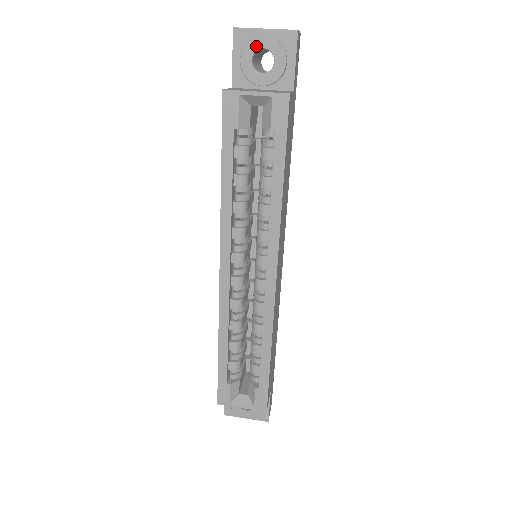
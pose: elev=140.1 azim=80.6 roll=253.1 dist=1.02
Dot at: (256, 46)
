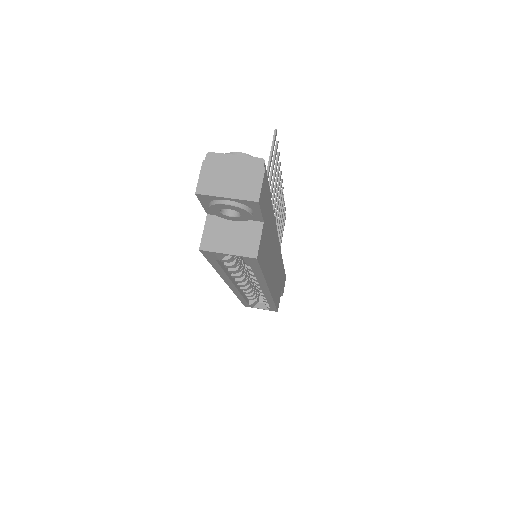
Dot at: (221, 207)
